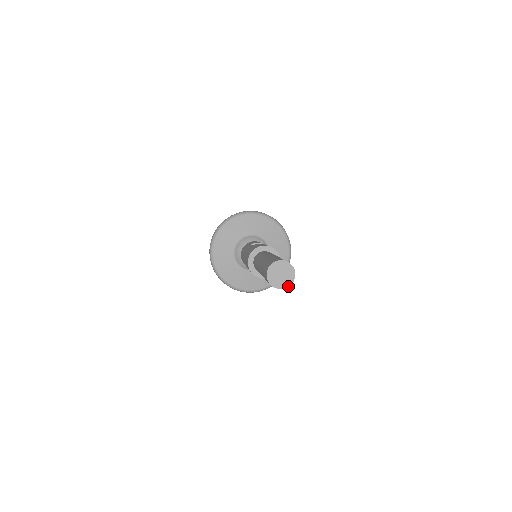
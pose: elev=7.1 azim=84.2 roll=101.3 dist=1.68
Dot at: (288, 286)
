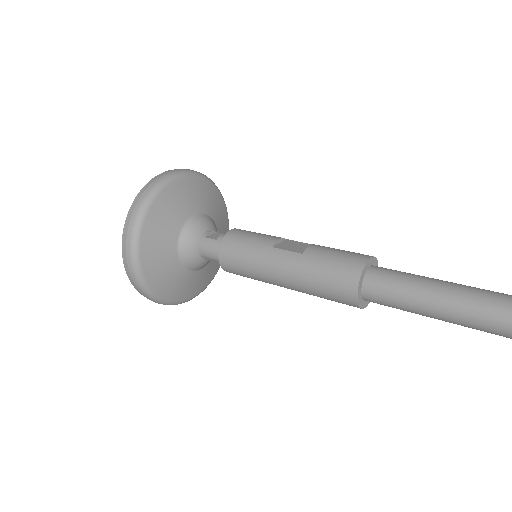
Dot at: out of frame
